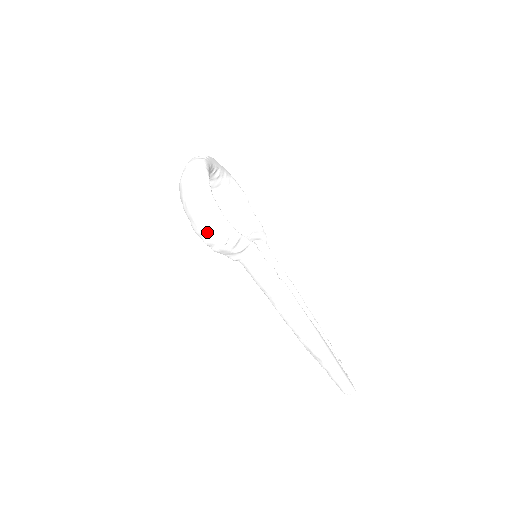
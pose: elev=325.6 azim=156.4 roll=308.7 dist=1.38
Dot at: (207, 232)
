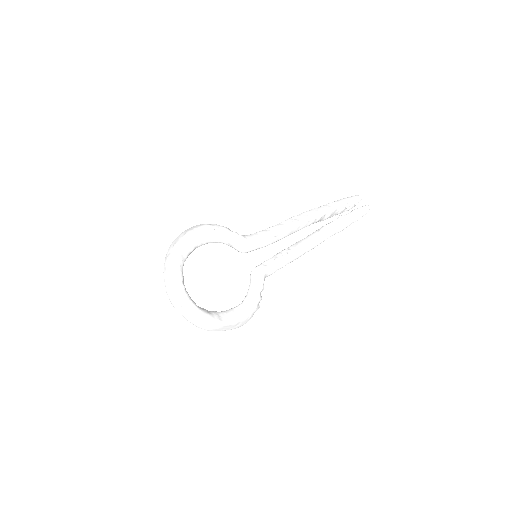
Dot at: occluded
